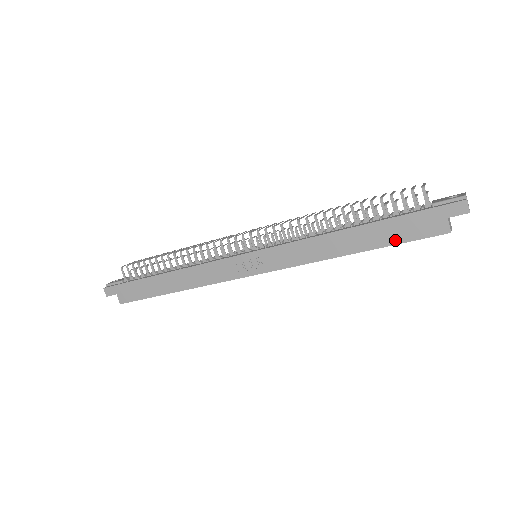
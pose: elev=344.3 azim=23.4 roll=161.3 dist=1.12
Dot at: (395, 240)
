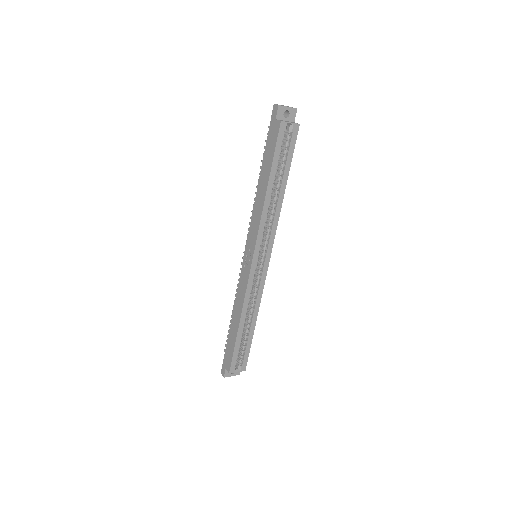
Dot at: (272, 157)
